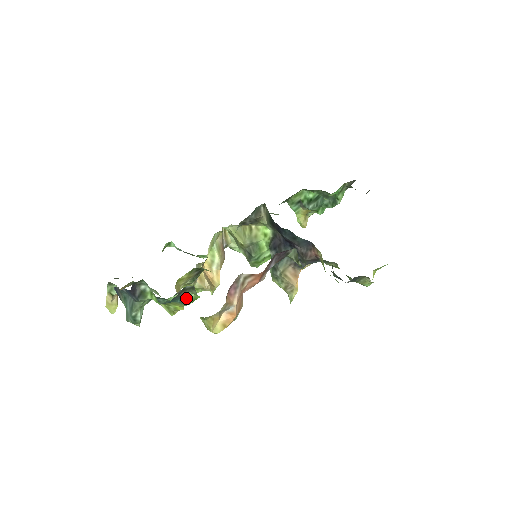
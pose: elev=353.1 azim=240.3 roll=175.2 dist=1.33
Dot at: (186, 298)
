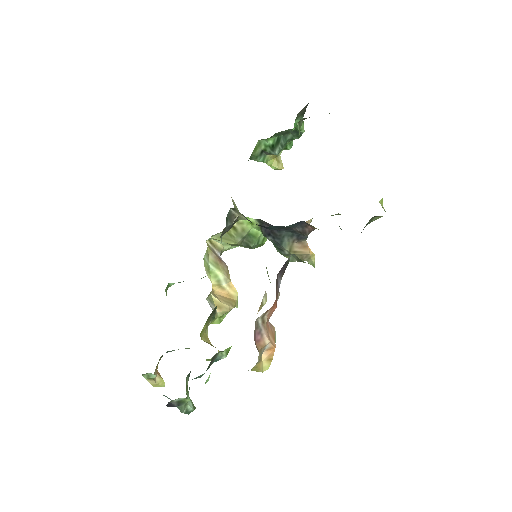
Dot at: (219, 357)
